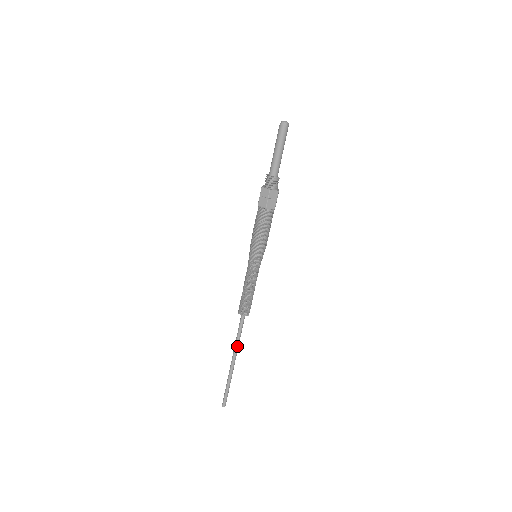
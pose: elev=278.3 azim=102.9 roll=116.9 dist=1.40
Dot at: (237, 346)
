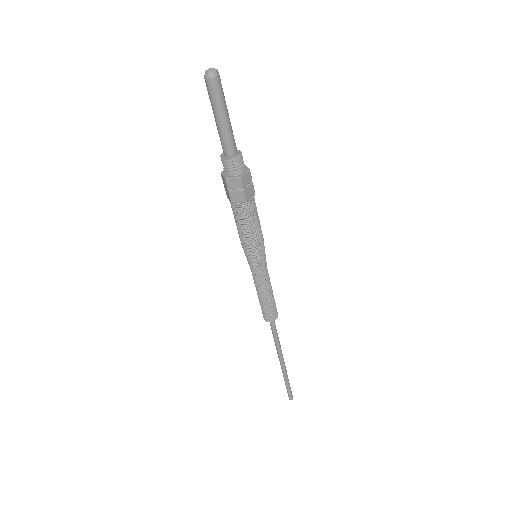
Dot at: (280, 348)
